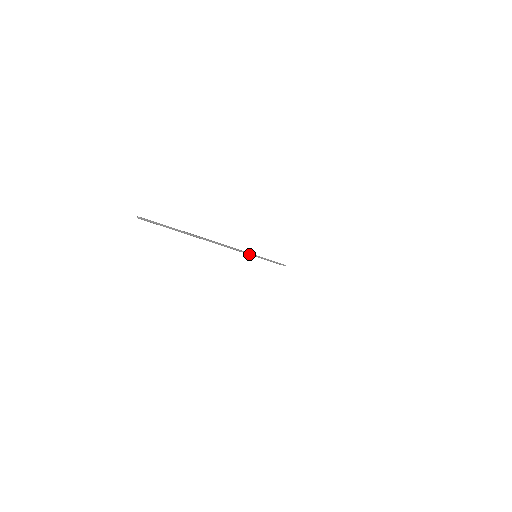
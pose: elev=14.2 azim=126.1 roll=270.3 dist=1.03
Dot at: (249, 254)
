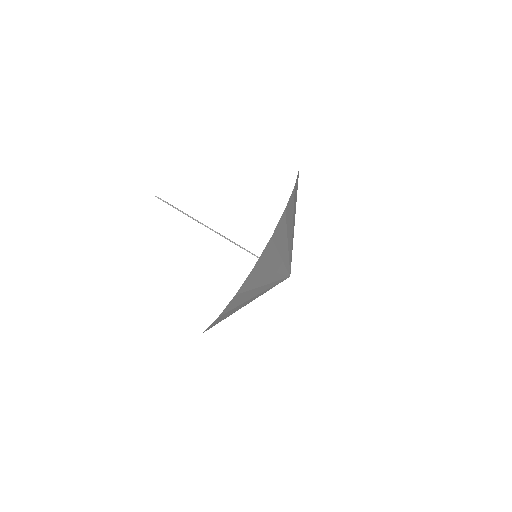
Dot at: occluded
